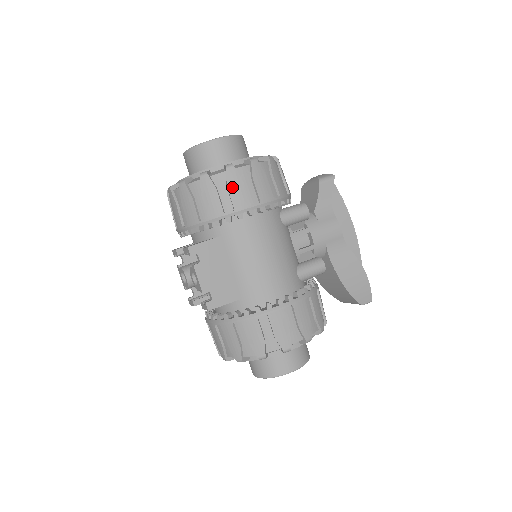
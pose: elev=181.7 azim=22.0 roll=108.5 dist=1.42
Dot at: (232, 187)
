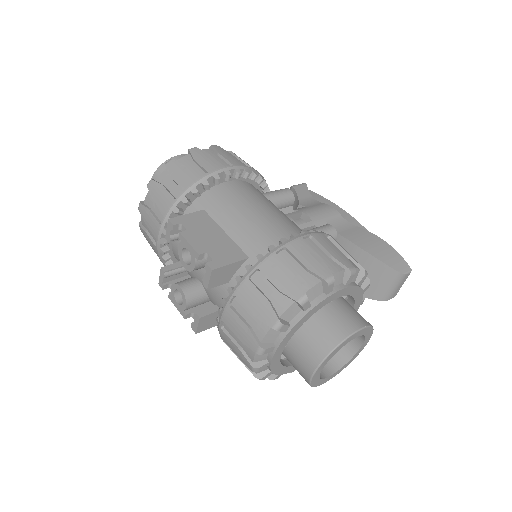
Dot at: (200, 159)
